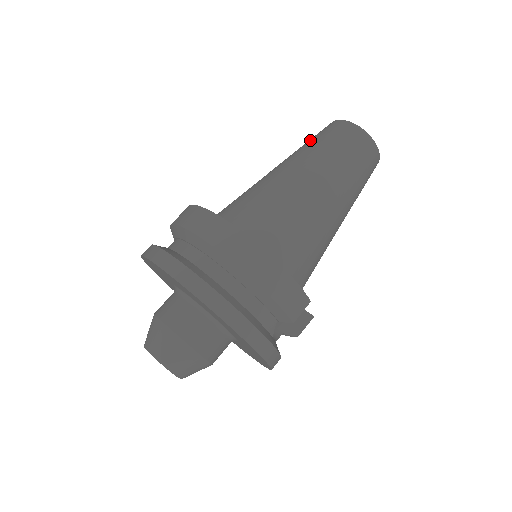
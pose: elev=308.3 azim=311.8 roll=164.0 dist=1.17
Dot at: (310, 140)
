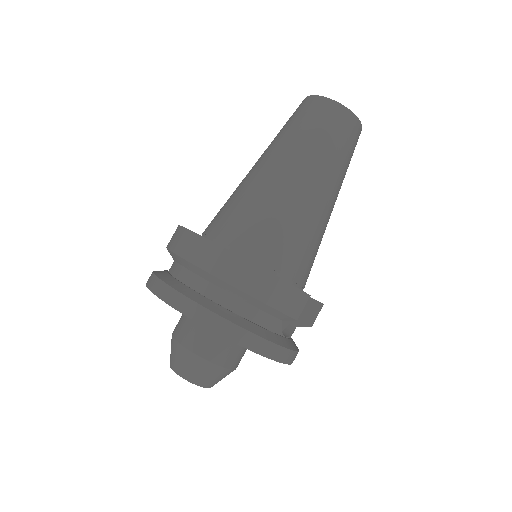
Dot at: (284, 126)
